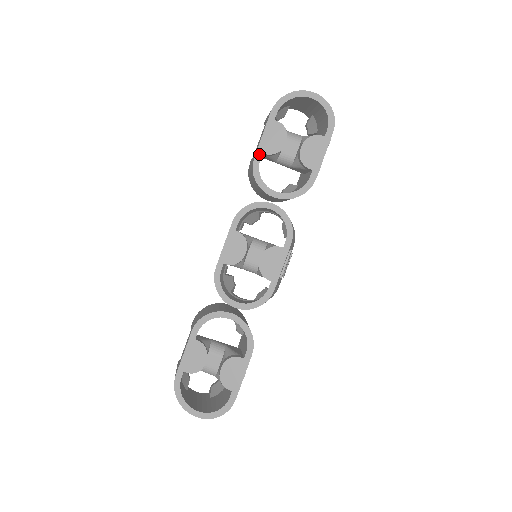
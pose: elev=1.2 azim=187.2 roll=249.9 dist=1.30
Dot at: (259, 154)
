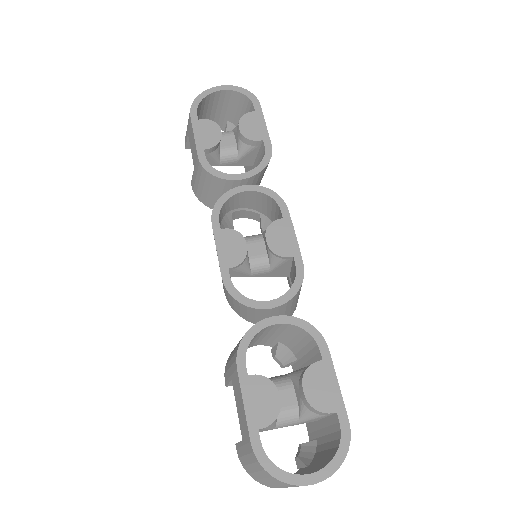
Dot at: (201, 152)
